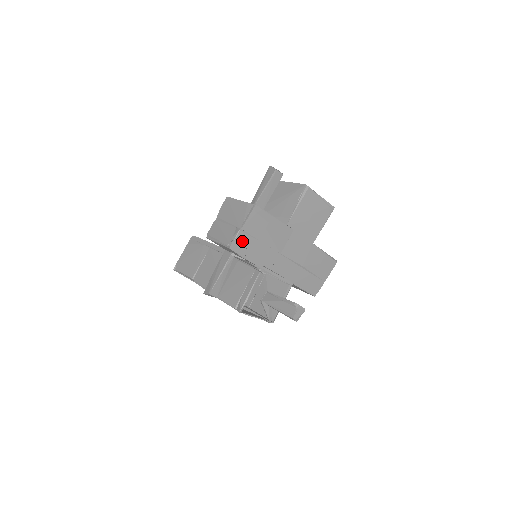
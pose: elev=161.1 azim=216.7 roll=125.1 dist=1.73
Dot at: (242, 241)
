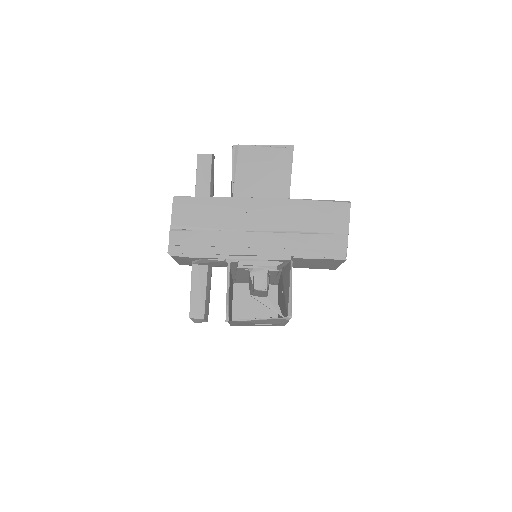
Dot at: (180, 241)
